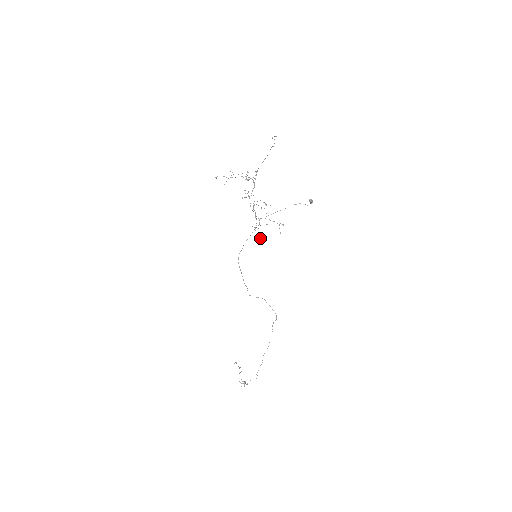
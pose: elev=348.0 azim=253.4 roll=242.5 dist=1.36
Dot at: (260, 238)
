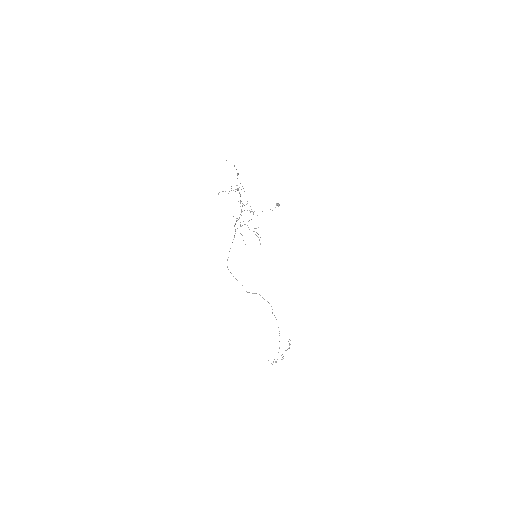
Dot at: (259, 239)
